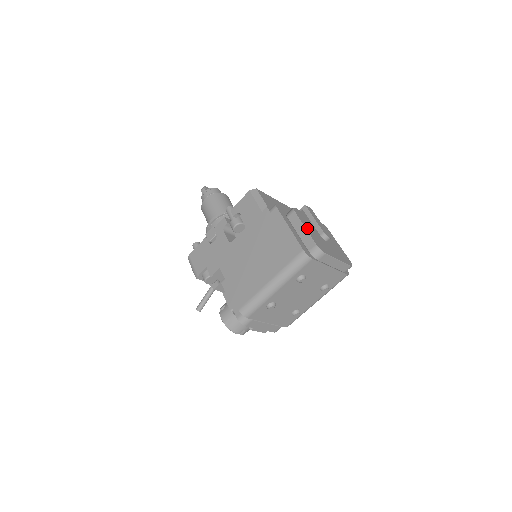
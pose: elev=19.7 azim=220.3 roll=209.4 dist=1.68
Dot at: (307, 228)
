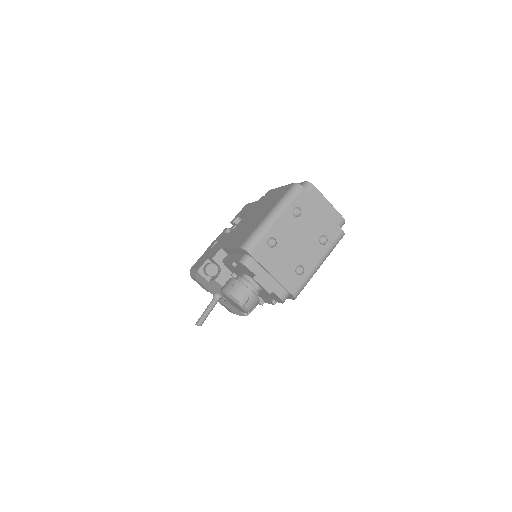
Dot at: occluded
